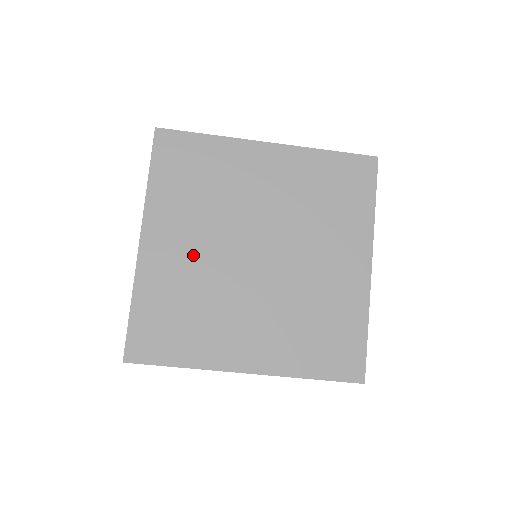
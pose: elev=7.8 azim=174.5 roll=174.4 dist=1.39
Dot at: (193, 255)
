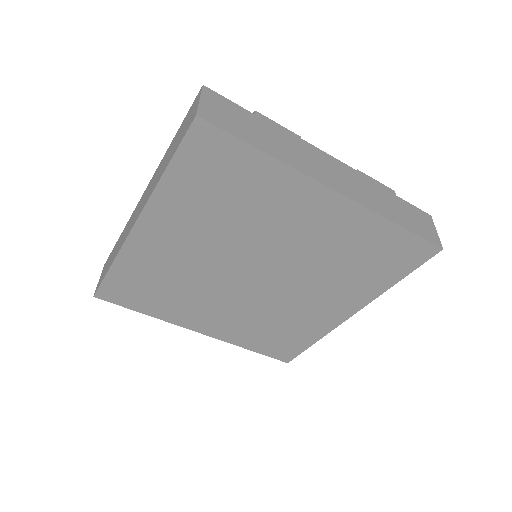
Dot at: (188, 254)
